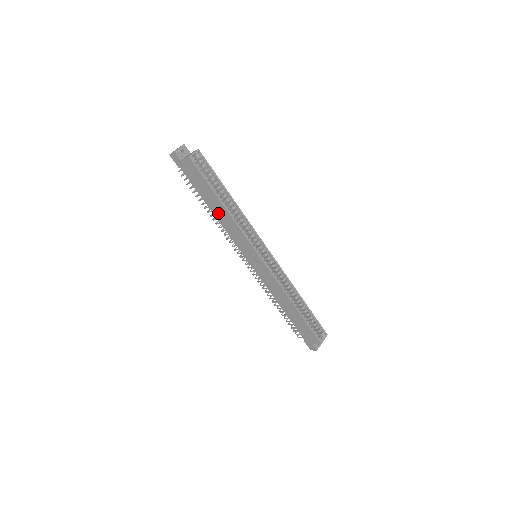
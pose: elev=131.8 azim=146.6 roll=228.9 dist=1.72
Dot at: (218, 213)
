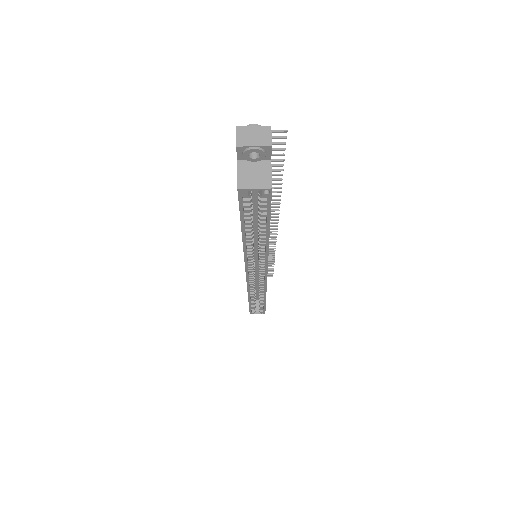
Dot at: occluded
